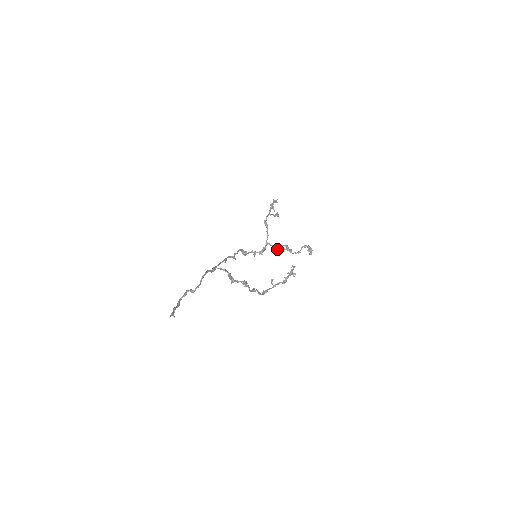
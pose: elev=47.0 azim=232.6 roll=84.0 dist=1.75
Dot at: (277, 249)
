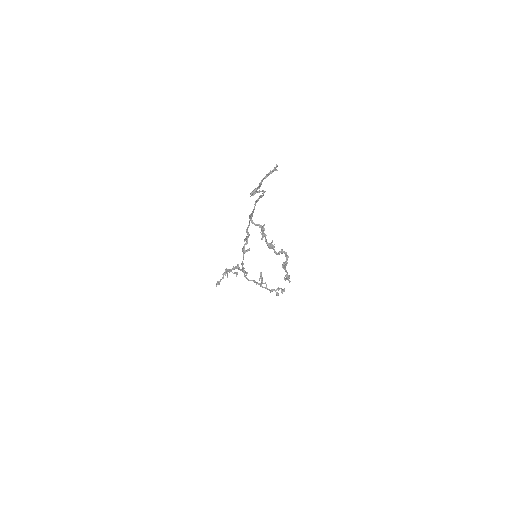
Dot at: (261, 272)
